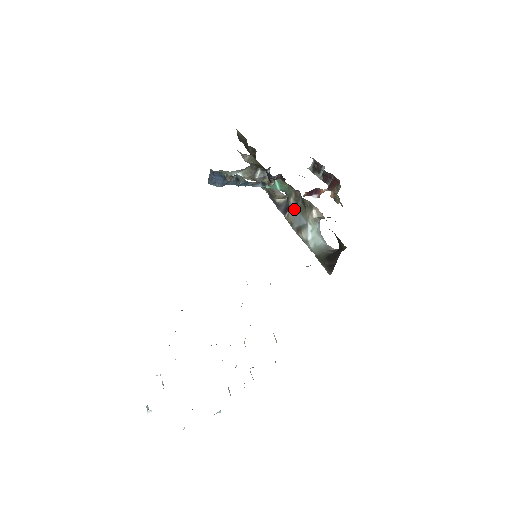
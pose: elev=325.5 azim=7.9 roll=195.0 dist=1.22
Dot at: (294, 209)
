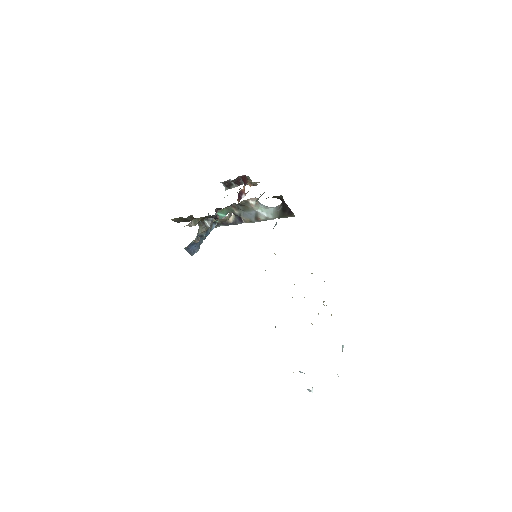
Dot at: (242, 214)
